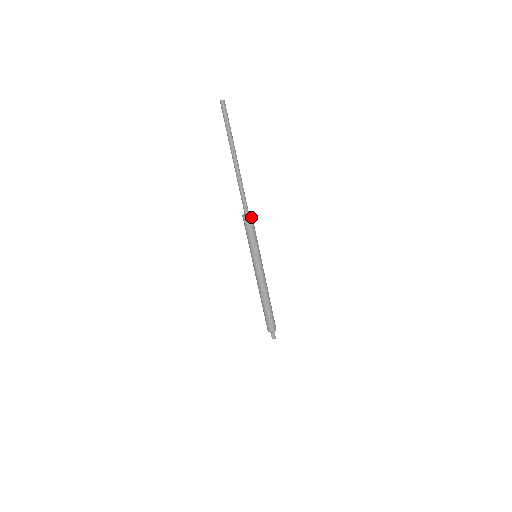
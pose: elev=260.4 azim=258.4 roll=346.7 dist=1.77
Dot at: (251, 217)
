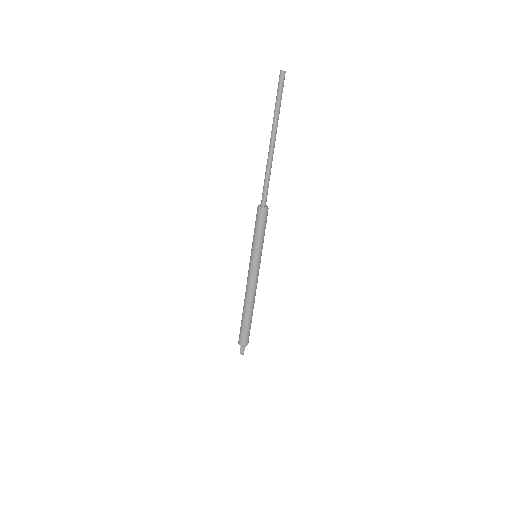
Dot at: (267, 211)
